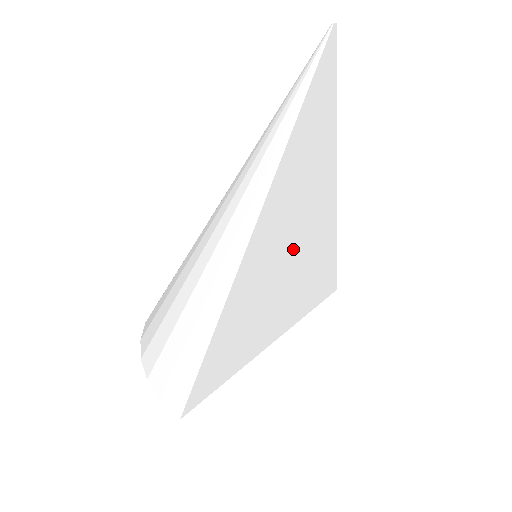
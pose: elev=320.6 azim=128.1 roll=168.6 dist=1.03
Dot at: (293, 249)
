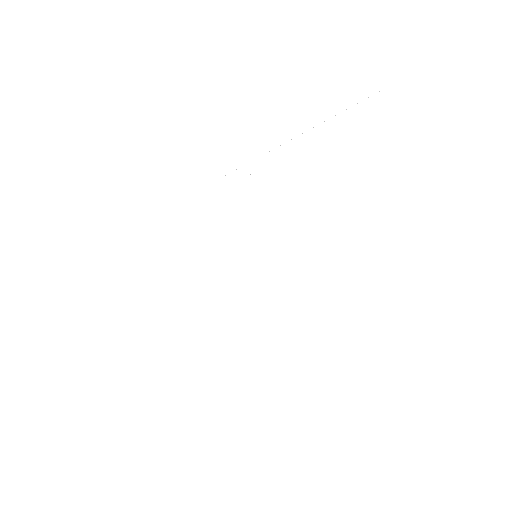
Dot at: (287, 240)
